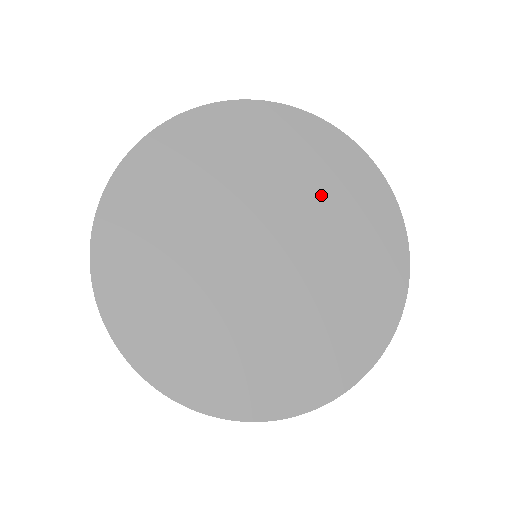
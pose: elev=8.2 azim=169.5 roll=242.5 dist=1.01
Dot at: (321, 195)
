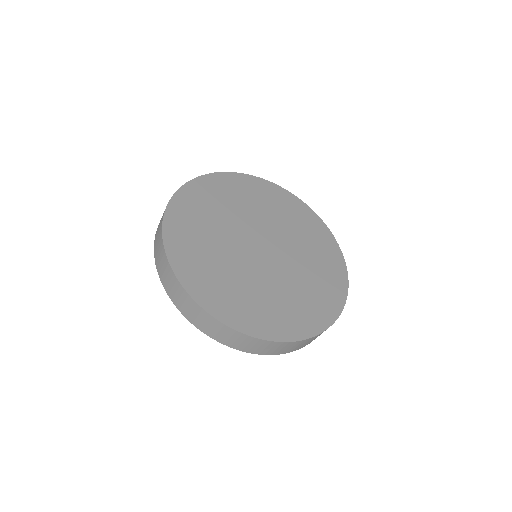
Dot at: (275, 213)
